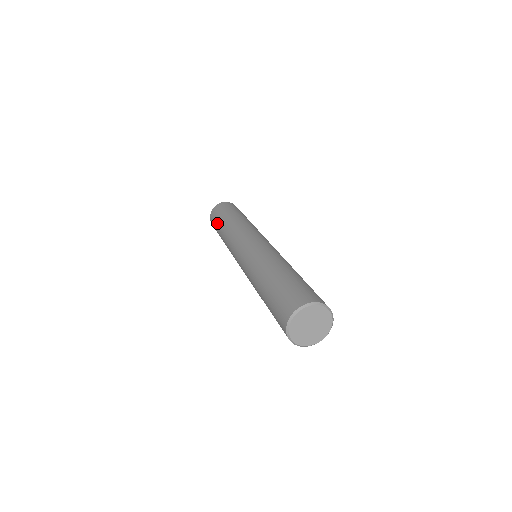
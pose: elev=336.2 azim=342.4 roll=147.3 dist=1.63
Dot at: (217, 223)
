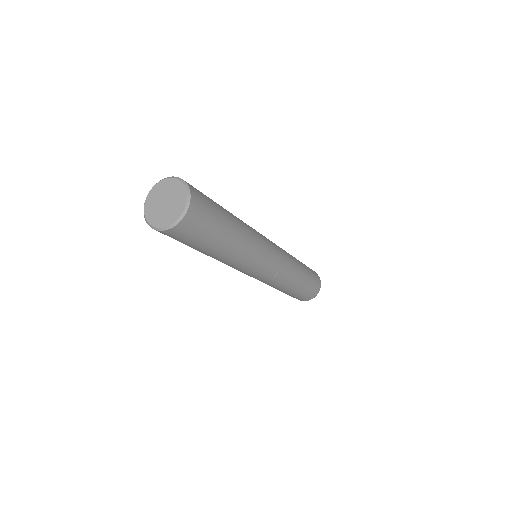
Dot at: occluded
